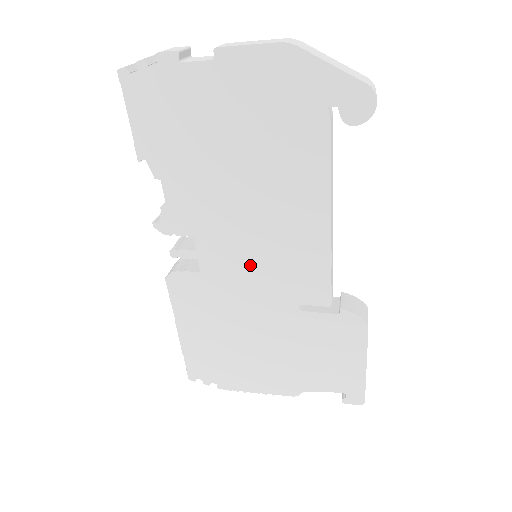
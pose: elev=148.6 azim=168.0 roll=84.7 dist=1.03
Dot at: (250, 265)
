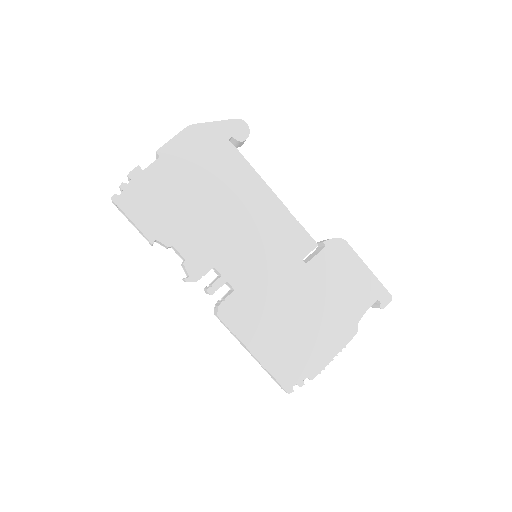
Dot at: (258, 258)
